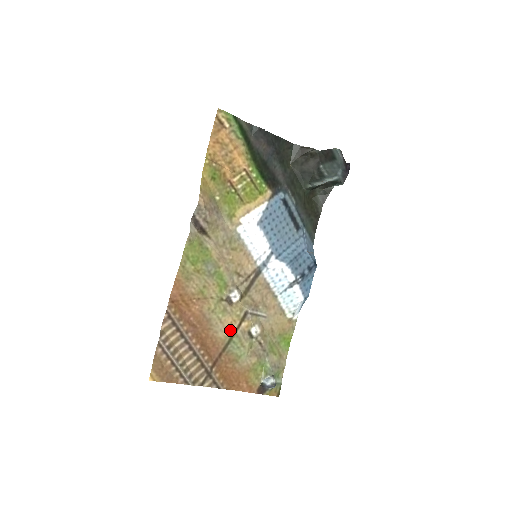
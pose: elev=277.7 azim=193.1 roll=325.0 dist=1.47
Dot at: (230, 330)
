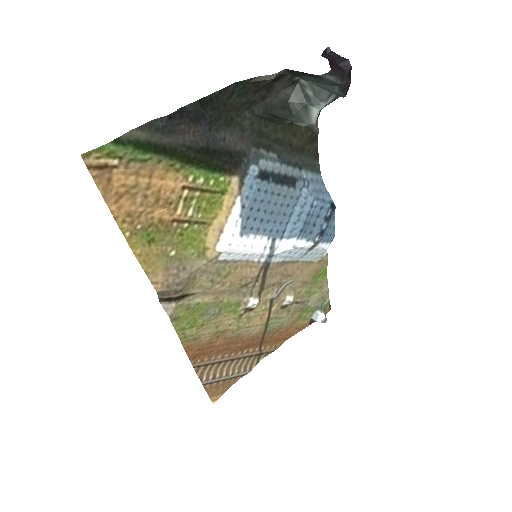
Dot at: (262, 322)
